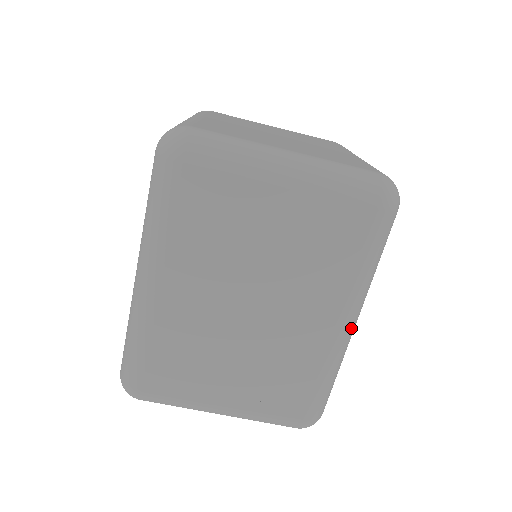
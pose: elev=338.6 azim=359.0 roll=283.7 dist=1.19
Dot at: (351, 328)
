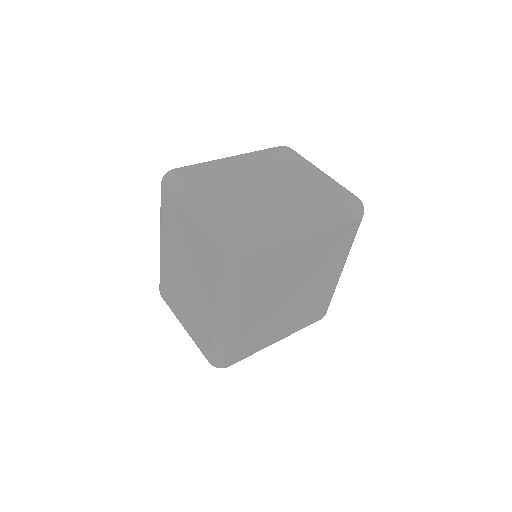
Dot at: (225, 320)
